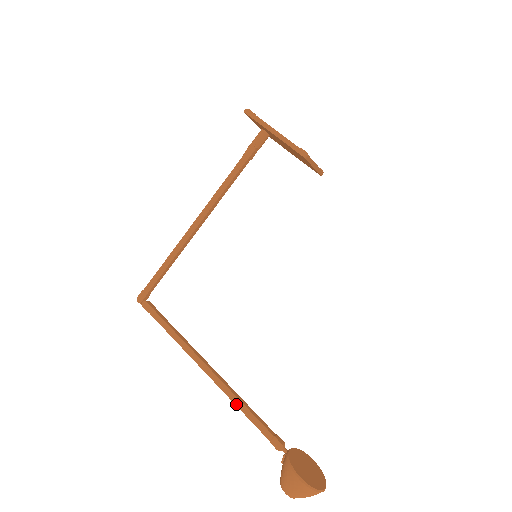
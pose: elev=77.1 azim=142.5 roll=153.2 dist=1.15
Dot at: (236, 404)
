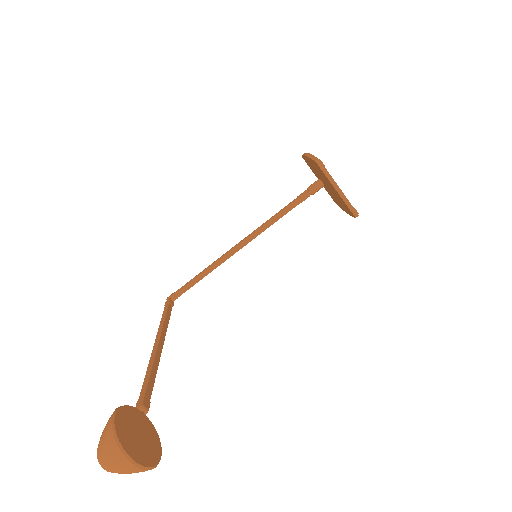
Dot at: (148, 367)
